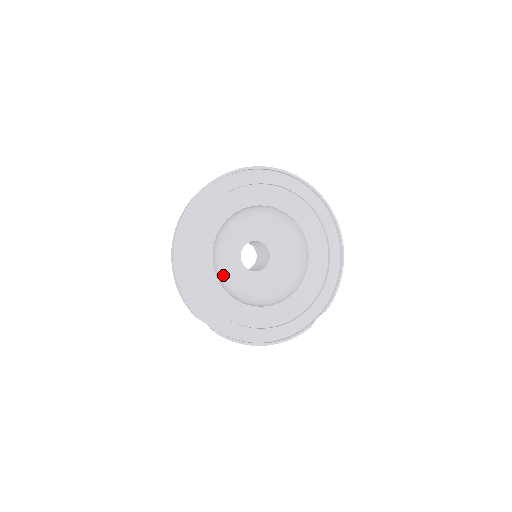
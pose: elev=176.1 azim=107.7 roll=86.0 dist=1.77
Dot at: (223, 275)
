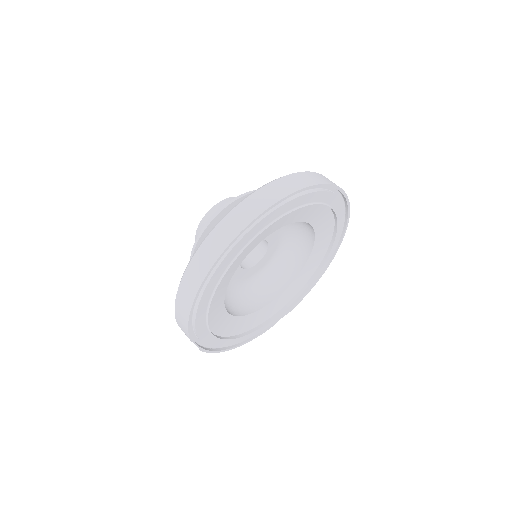
Dot at: occluded
